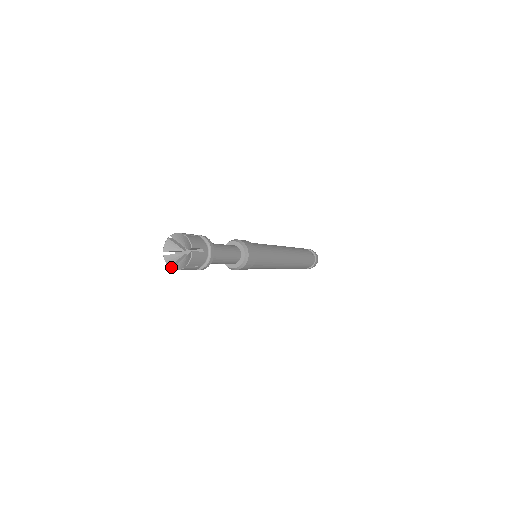
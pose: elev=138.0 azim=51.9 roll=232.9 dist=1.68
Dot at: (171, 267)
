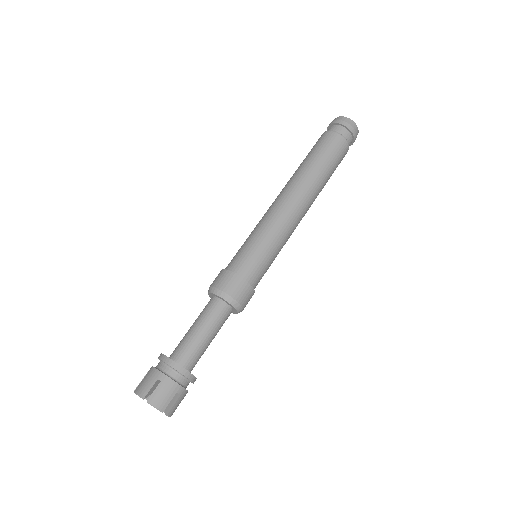
Dot at: occluded
